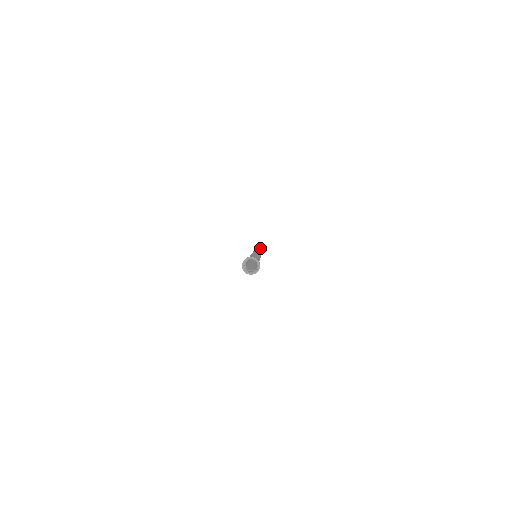
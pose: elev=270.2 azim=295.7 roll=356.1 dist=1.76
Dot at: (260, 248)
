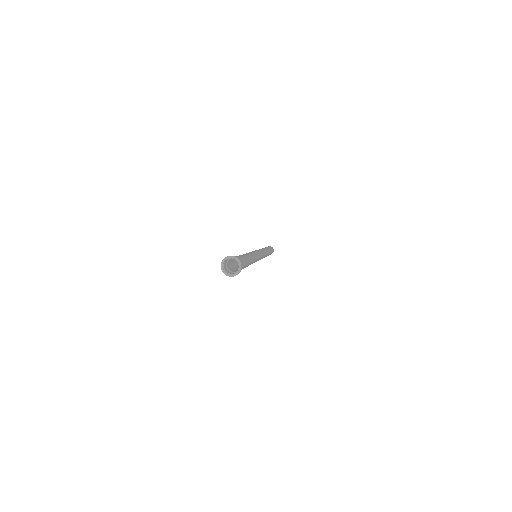
Dot at: occluded
